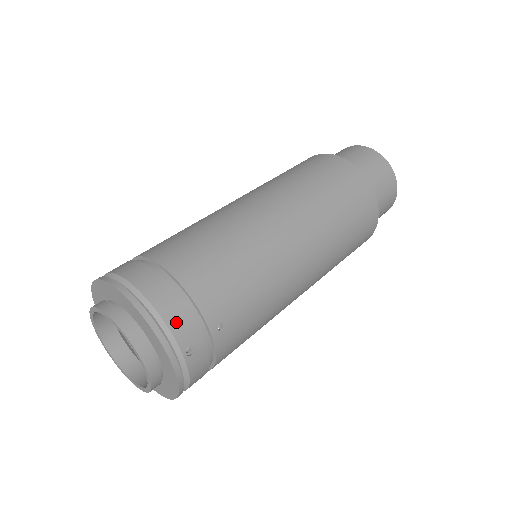
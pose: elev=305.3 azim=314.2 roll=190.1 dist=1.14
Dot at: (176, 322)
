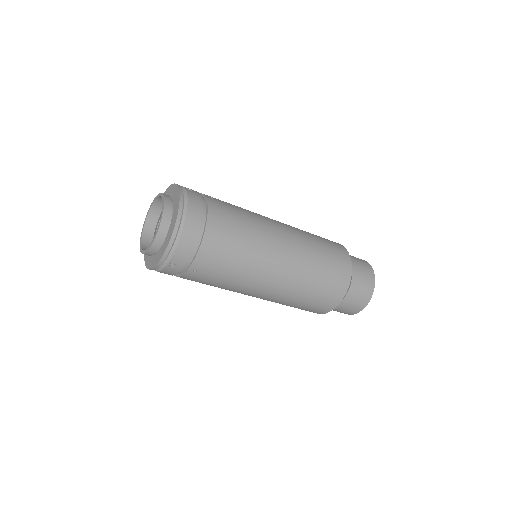
Dot at: (181, 250)
